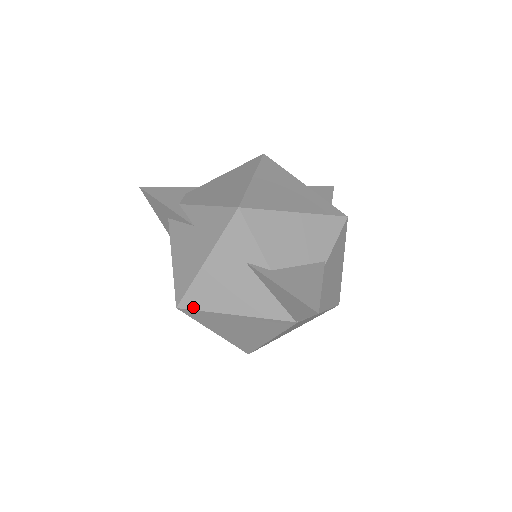
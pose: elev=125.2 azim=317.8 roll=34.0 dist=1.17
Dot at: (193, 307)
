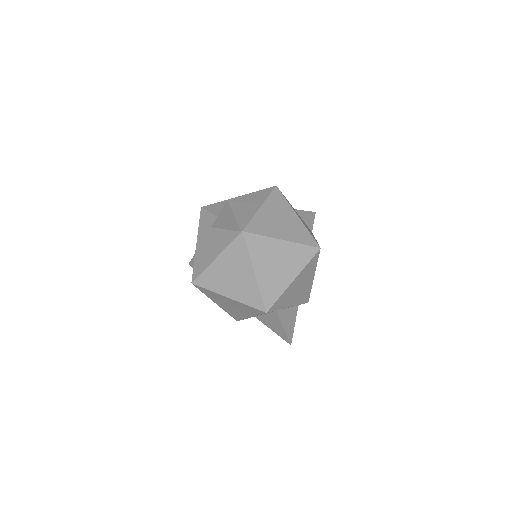
Dot at: (198, 275)
